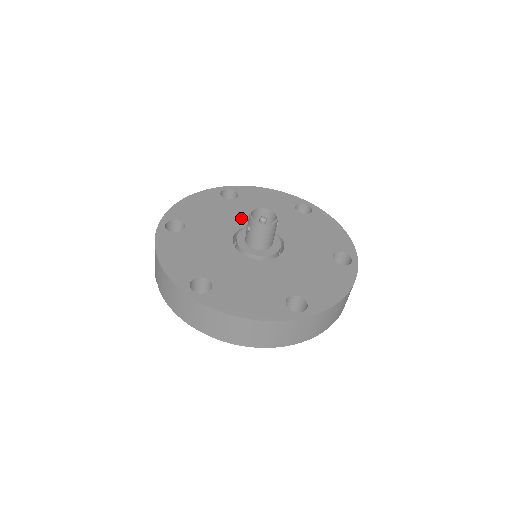
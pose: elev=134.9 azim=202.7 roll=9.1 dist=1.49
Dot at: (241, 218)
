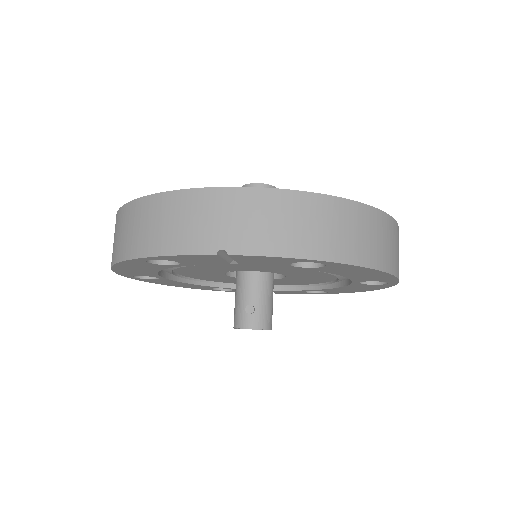
Dot at: occluded
